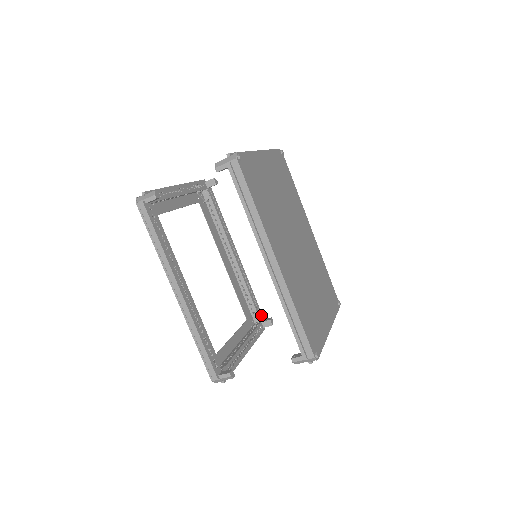
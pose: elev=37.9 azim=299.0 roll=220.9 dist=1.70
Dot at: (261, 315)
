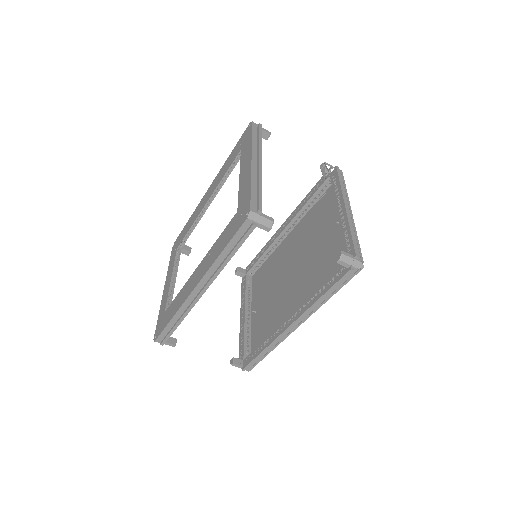
Dot at: occluded
